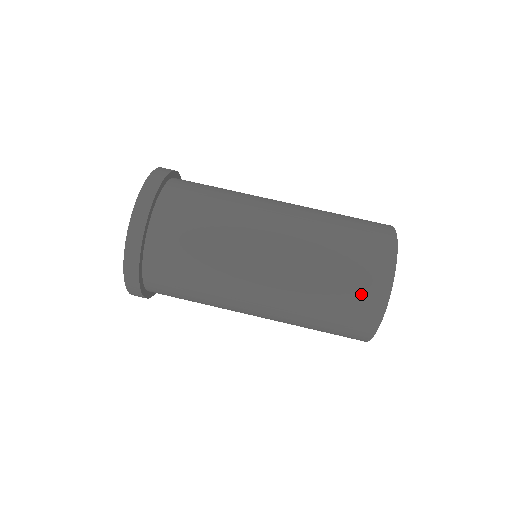
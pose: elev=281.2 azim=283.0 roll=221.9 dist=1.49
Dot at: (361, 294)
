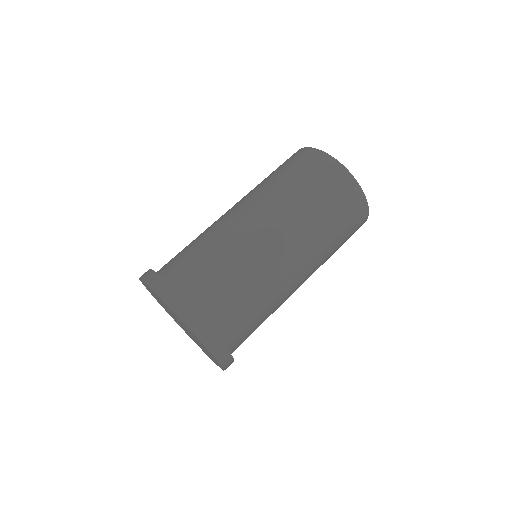
Dot at: (355, 226)
